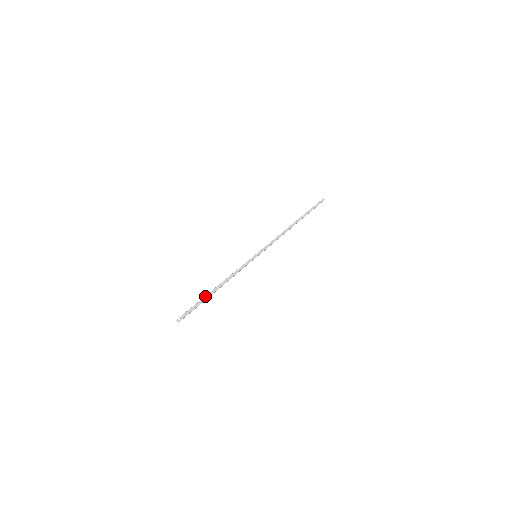
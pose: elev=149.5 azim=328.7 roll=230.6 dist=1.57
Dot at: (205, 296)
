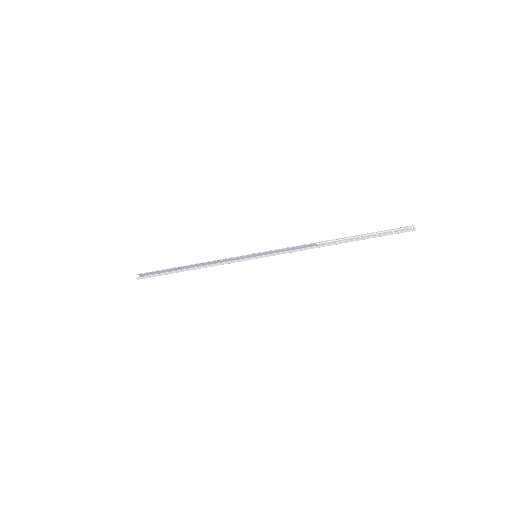
Dot at: (171, 272)
